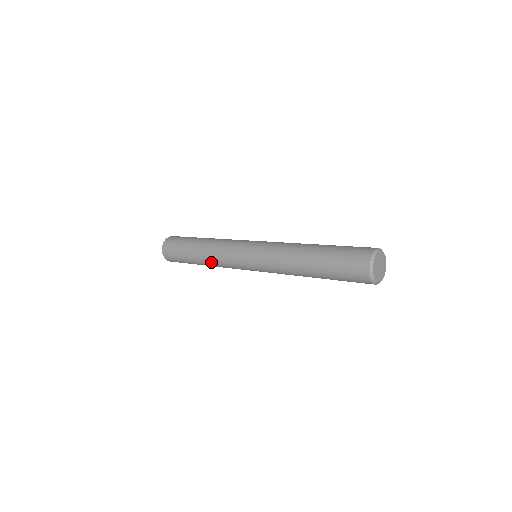
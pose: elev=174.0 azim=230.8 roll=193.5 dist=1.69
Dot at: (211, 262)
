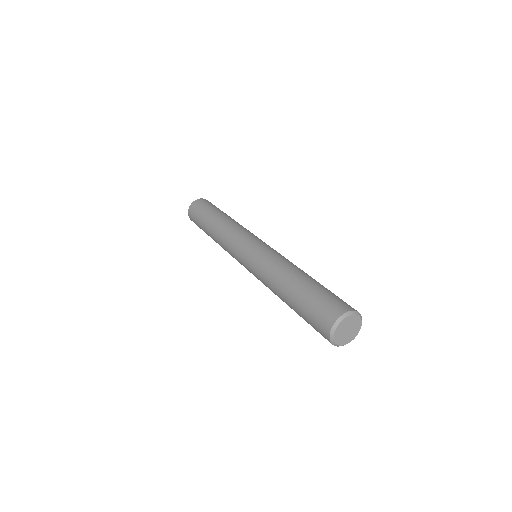
Dot at: (219, 244)
